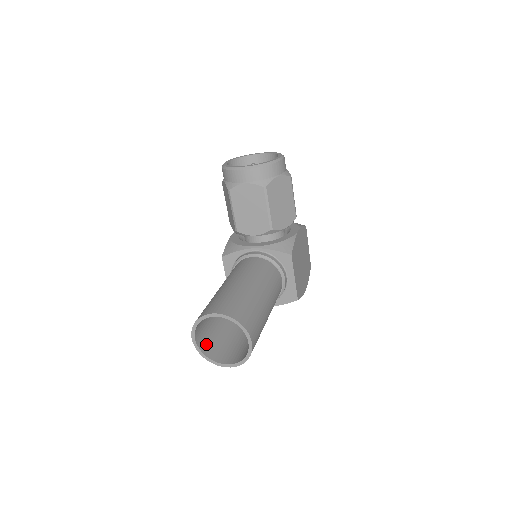
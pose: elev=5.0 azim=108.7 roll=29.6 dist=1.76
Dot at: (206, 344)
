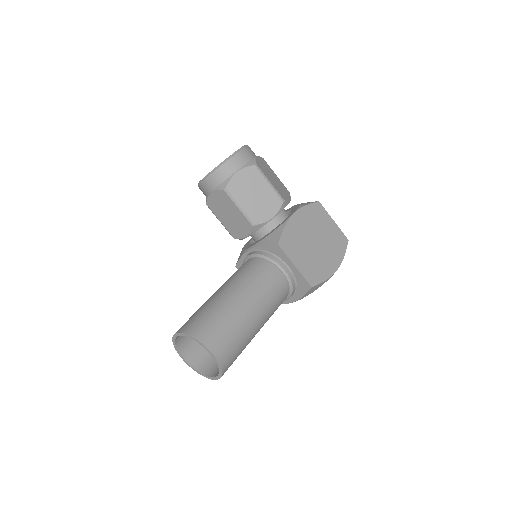
Dot at: (202, 360)
